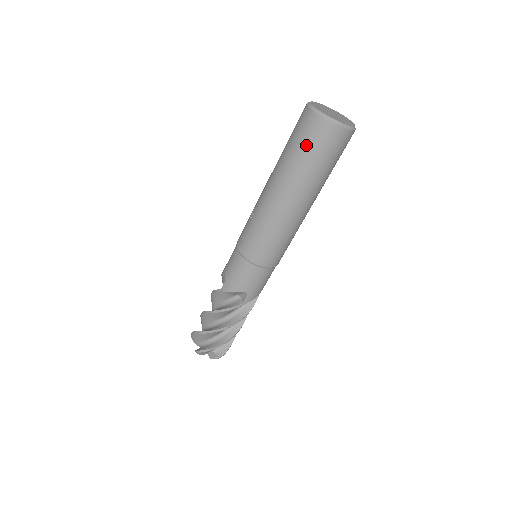
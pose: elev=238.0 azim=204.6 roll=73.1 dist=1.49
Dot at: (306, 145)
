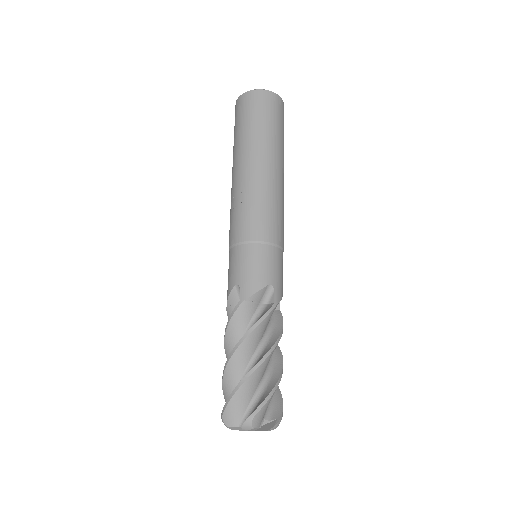
Dot at: (257, 113)
